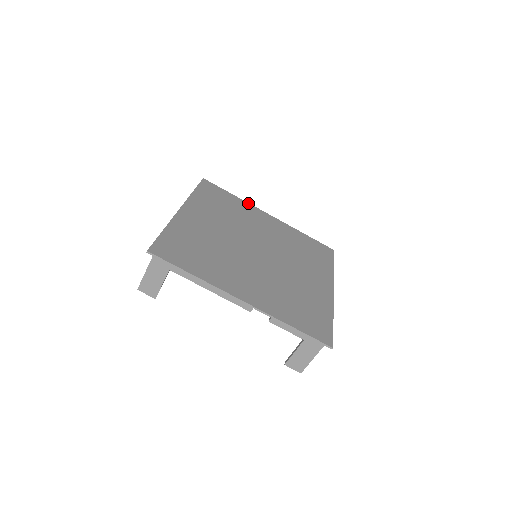
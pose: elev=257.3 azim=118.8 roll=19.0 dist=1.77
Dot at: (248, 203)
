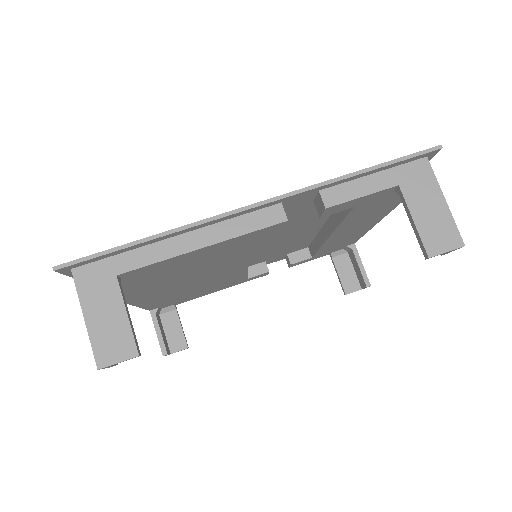
Dot at: occluded
